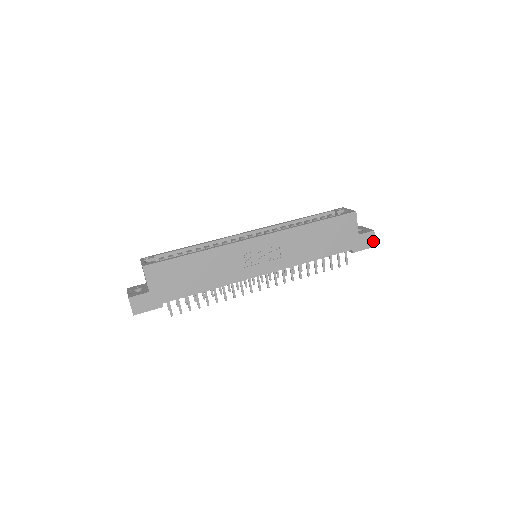
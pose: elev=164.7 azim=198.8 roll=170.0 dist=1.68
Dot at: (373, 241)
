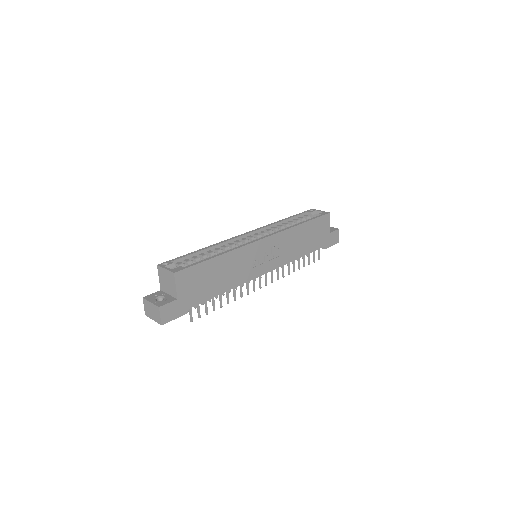
Dot at: (338, 238)
